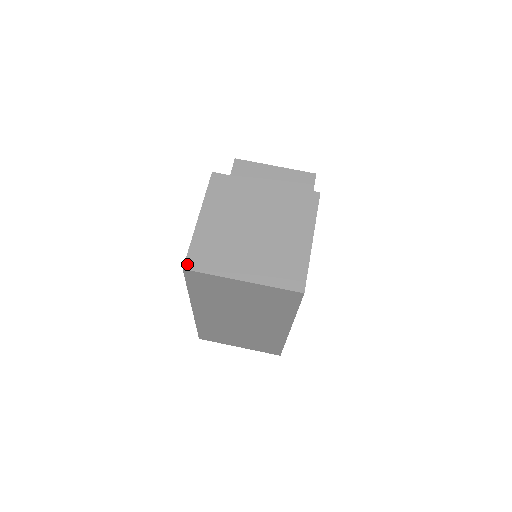
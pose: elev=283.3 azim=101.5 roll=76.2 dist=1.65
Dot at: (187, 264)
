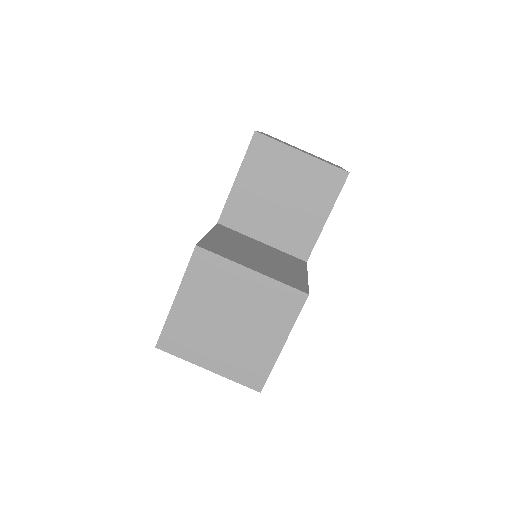
Dot at: (159, 344)
